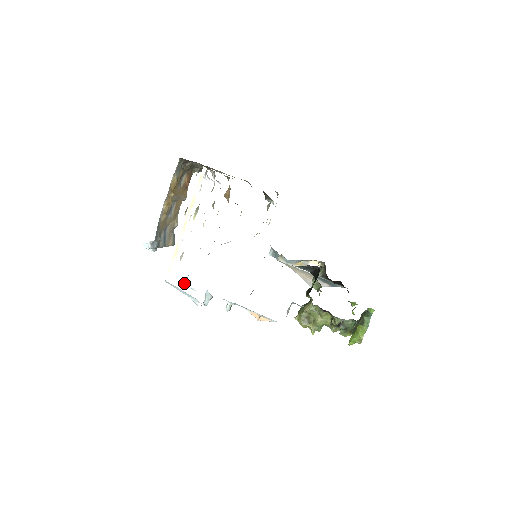
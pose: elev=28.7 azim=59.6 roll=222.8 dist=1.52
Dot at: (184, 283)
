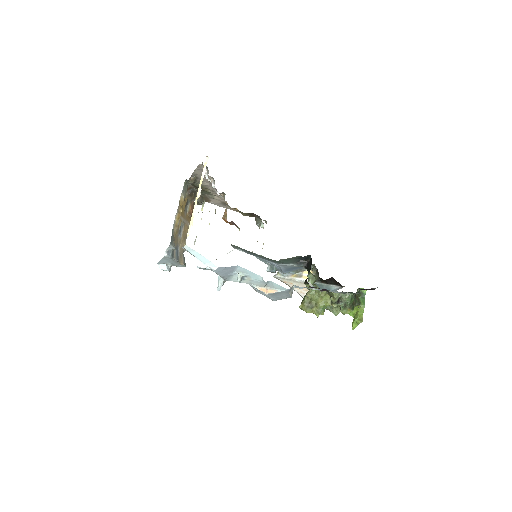
Dot at: (199, 264)
